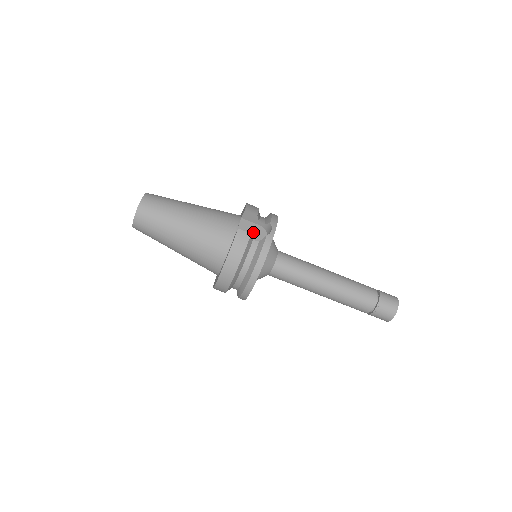
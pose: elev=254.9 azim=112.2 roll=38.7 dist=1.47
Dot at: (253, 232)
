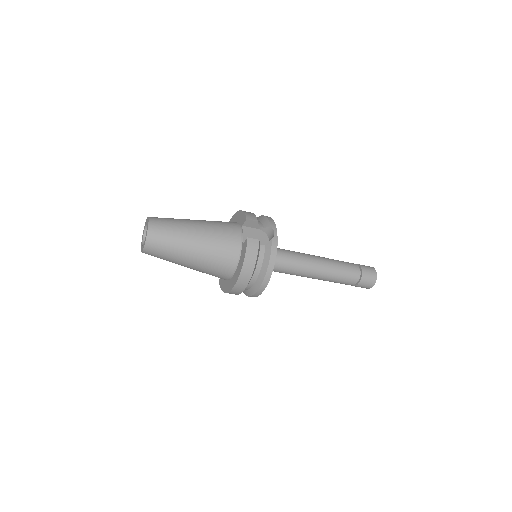
Dot at: (256, 237)
